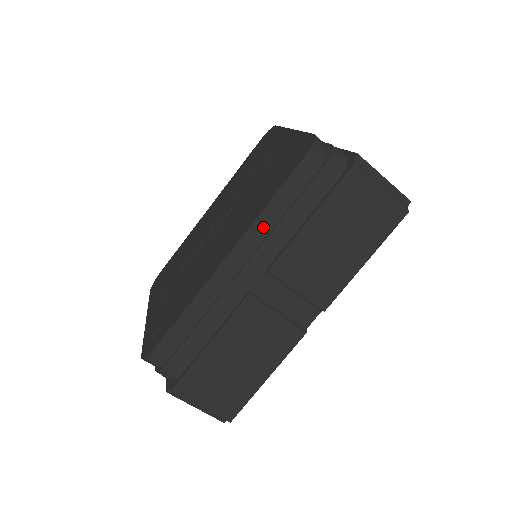
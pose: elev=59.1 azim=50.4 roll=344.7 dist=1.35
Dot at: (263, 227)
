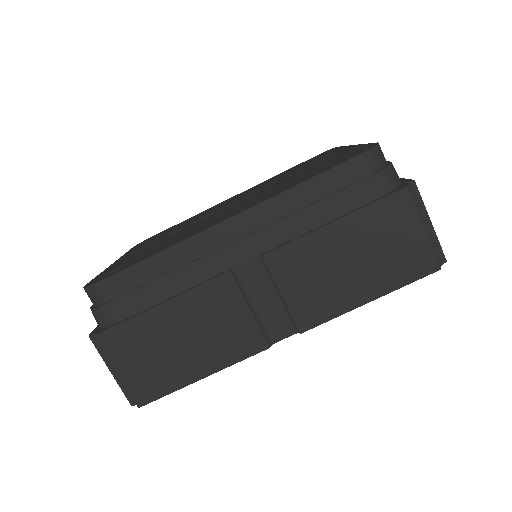
Dot at: (280, 207)
